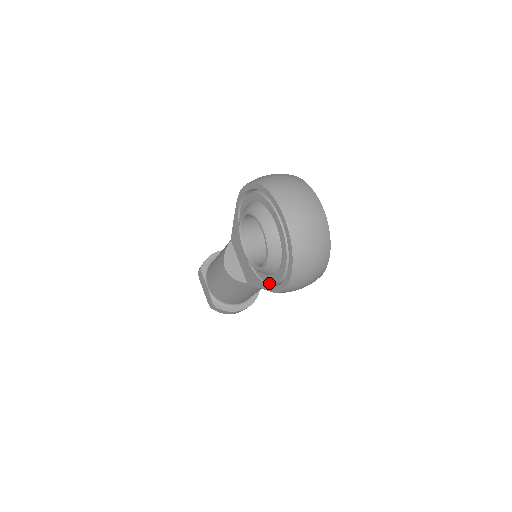
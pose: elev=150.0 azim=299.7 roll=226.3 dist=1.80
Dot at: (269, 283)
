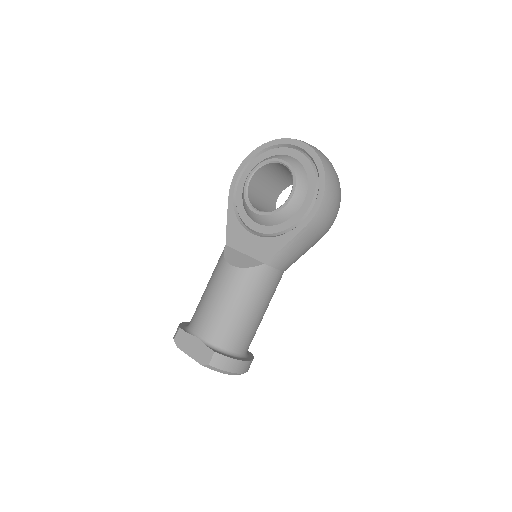
Dot at: (297, 225)
